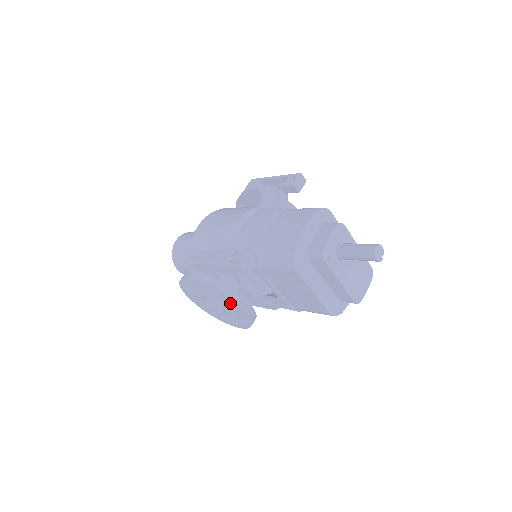
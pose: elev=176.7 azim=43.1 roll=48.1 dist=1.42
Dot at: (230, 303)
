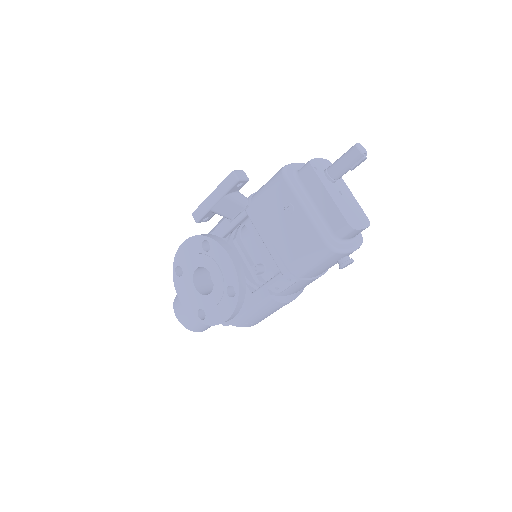
Dot at: (219, 255)
